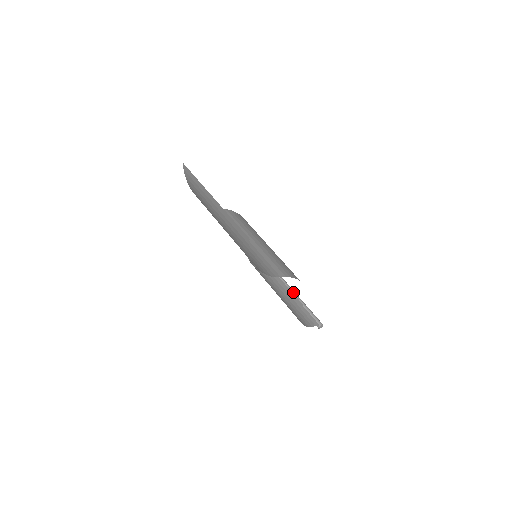
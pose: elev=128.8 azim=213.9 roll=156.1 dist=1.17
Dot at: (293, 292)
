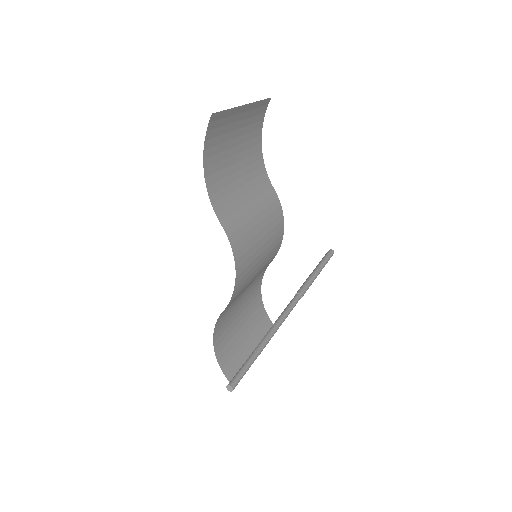
Dot at: (258, 351)
